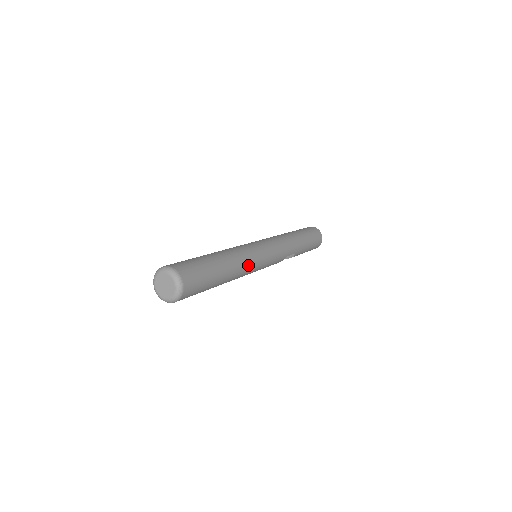
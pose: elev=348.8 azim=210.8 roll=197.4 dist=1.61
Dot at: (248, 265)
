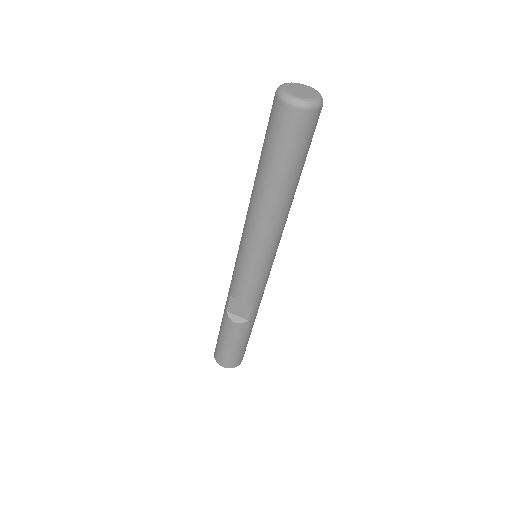
Dot at: (281, 229)
